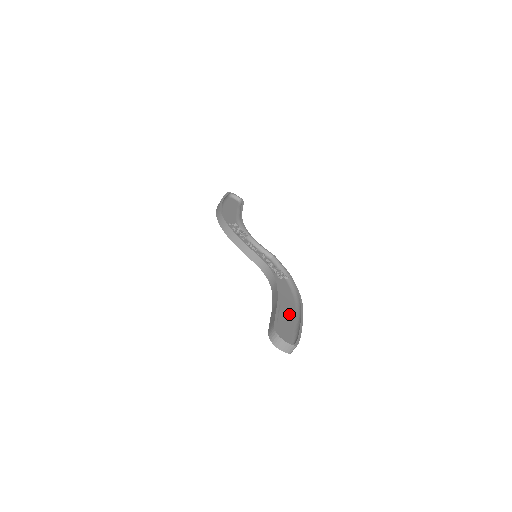
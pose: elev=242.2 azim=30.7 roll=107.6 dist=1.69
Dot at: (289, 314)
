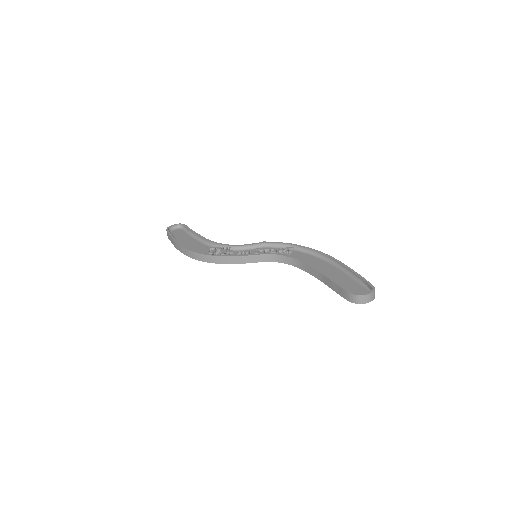
Dot at: (334, 272)
